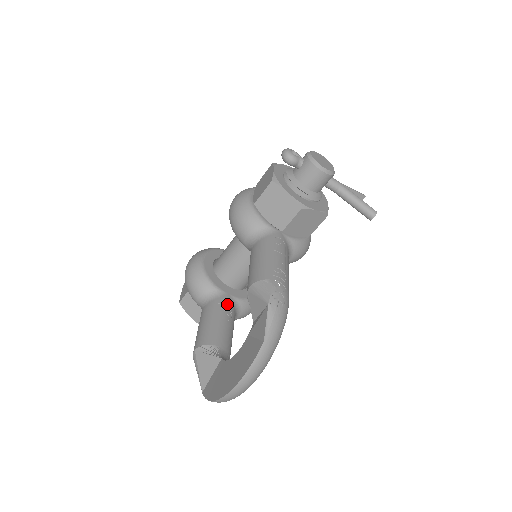
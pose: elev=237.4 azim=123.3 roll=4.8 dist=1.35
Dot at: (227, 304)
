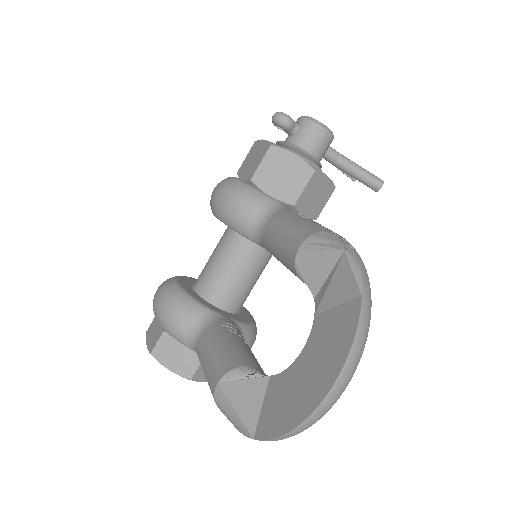
Dot at: (232, 326)
